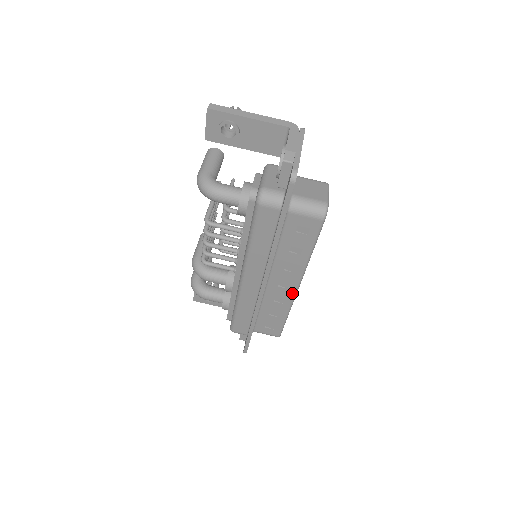
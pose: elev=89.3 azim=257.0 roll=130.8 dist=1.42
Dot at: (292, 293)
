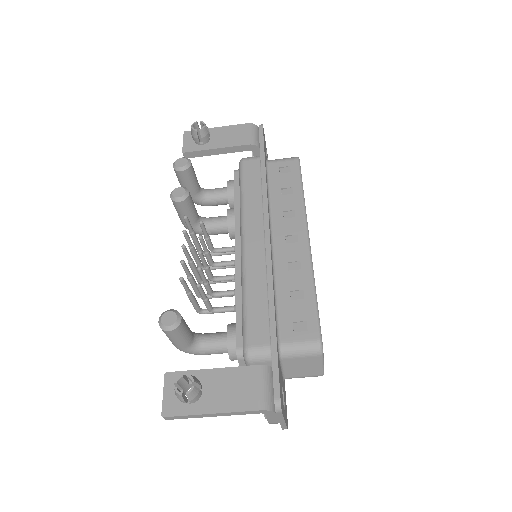
Dot at: occluded
